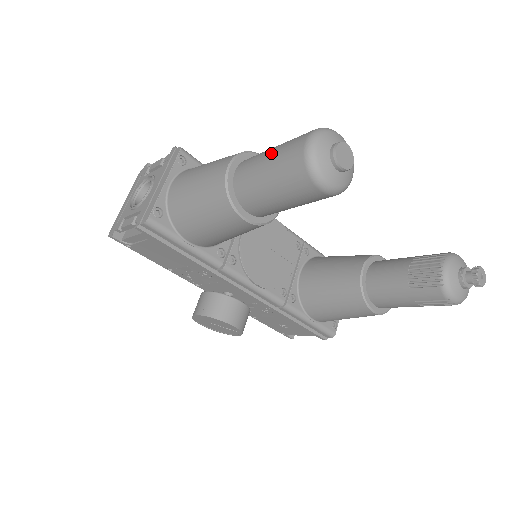
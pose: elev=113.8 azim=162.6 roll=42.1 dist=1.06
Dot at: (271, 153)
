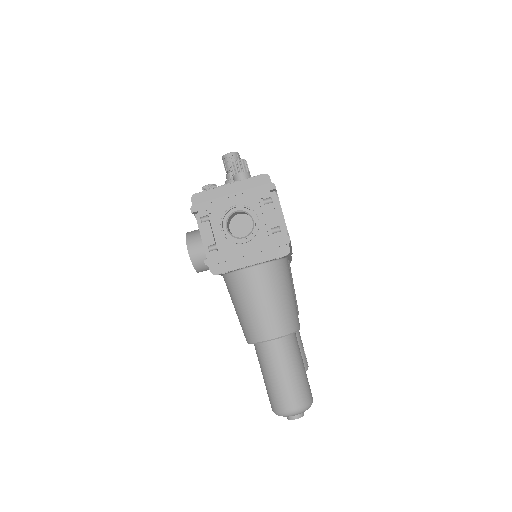
Dot at: (286, 377)
